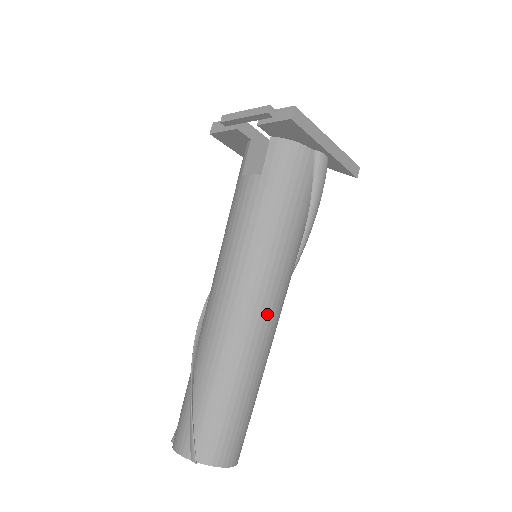
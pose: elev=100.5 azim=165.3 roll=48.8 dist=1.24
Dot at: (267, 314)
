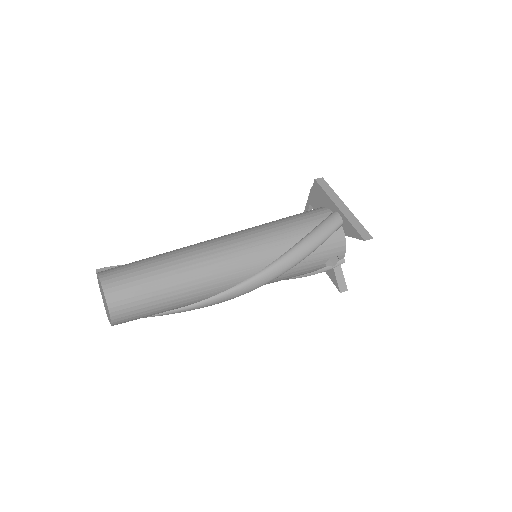
Dot at: (218, 246)
